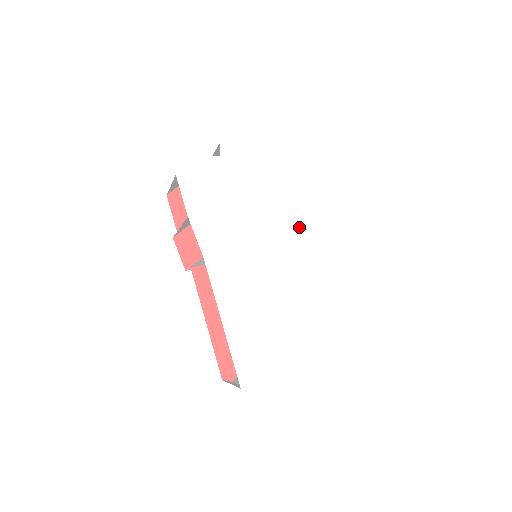
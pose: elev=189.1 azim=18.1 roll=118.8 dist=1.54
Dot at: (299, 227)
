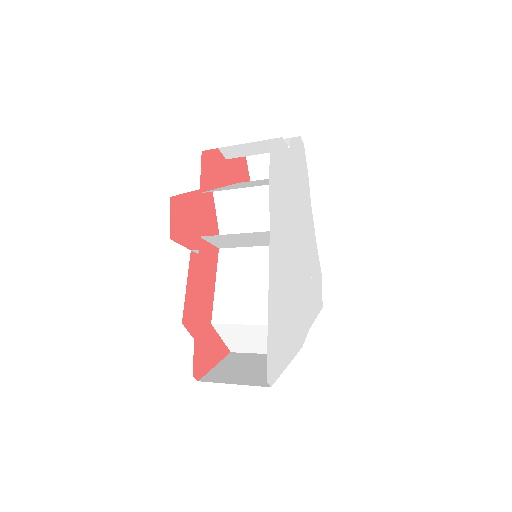
Dot at: (308, 247)
